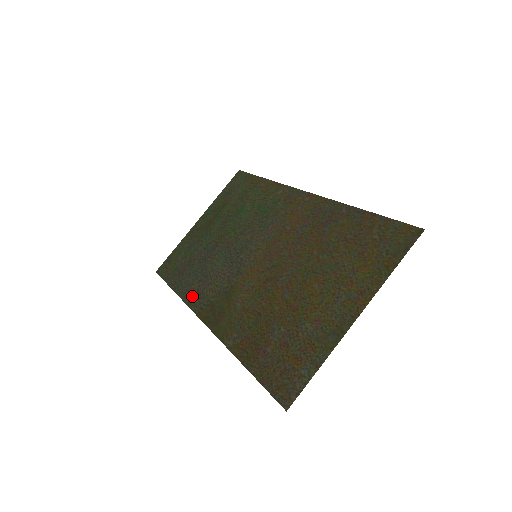
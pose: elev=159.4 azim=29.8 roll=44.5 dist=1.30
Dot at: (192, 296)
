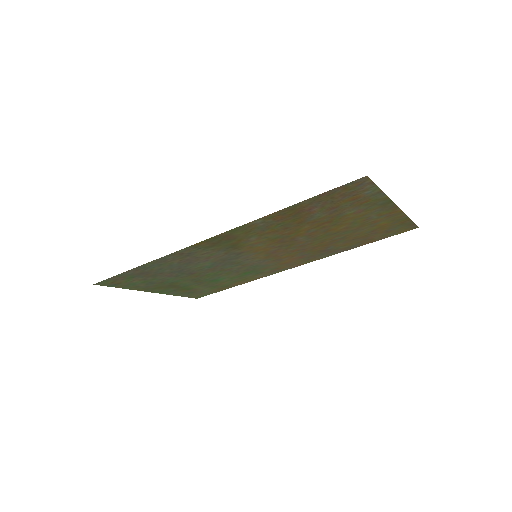
Dot at: (175, 257)
